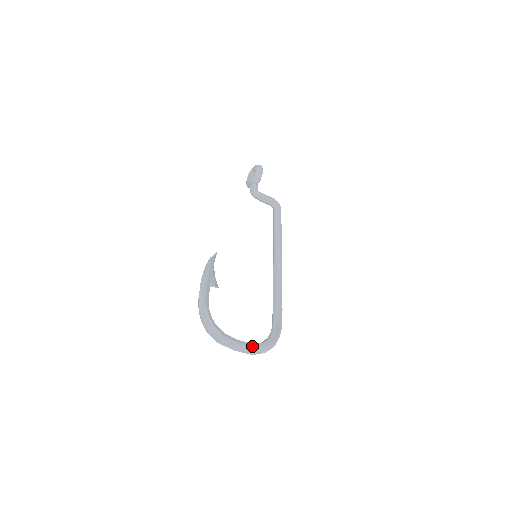
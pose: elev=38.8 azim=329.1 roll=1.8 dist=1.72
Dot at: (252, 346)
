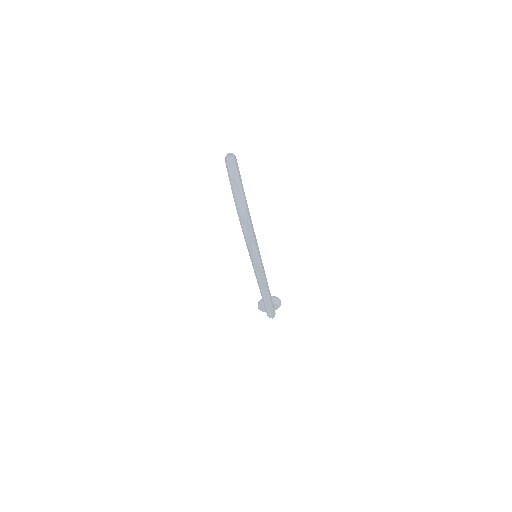
Dot at: occluded
